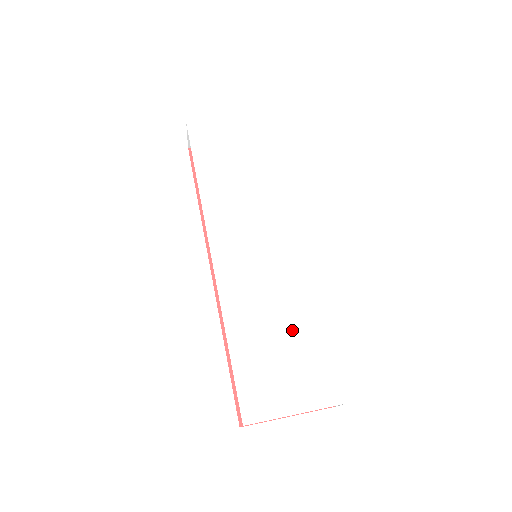
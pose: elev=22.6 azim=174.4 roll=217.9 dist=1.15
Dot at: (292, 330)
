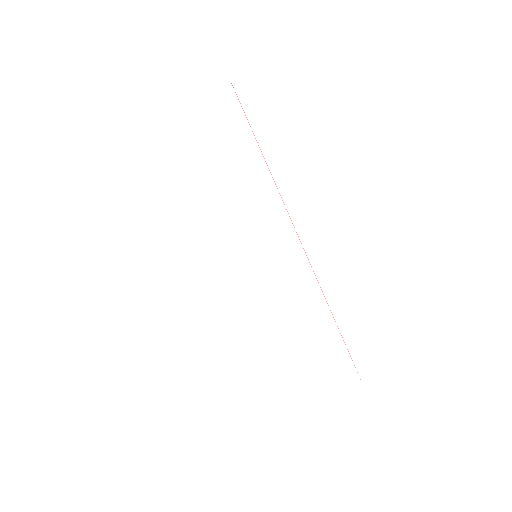
Dot at: (303, 333)
